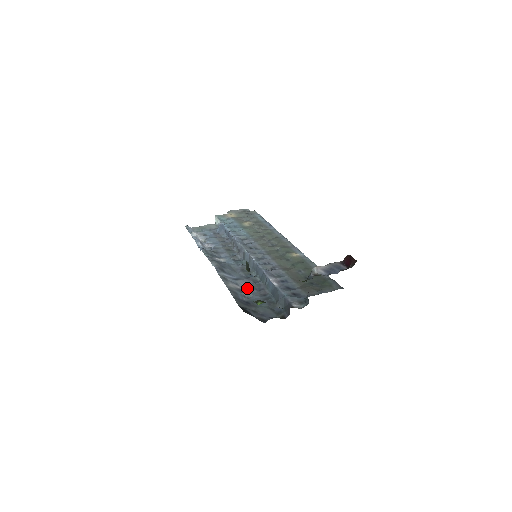
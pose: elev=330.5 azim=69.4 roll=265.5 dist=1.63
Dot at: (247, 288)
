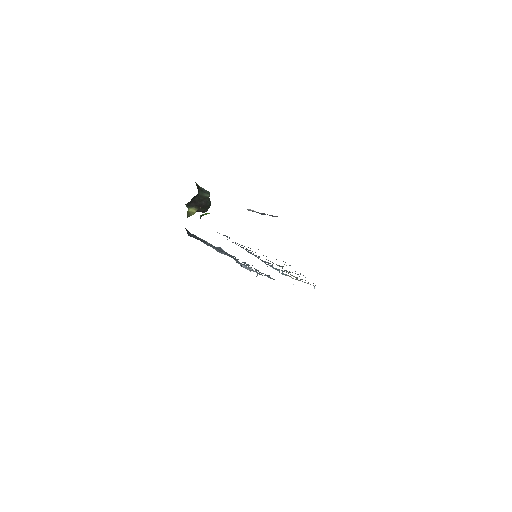
Dot at: occluded
